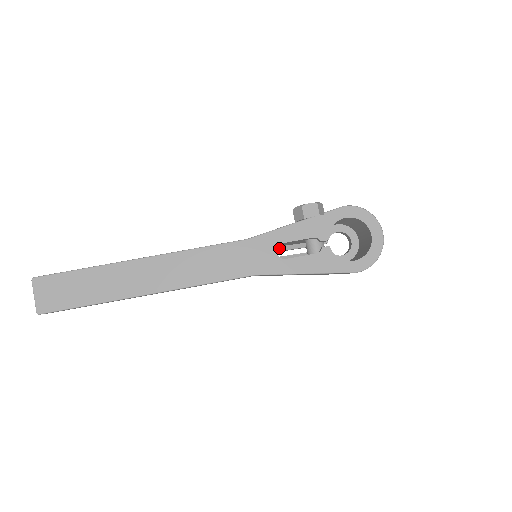
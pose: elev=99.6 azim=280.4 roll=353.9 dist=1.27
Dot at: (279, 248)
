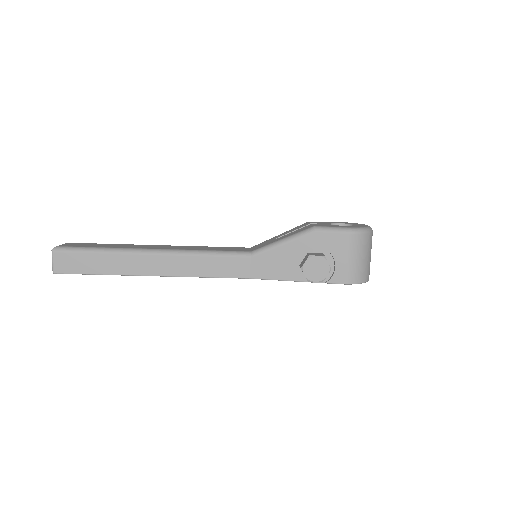
Dot at: occluded
